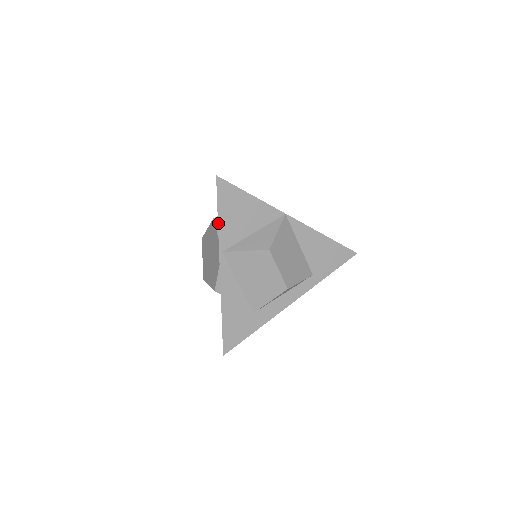
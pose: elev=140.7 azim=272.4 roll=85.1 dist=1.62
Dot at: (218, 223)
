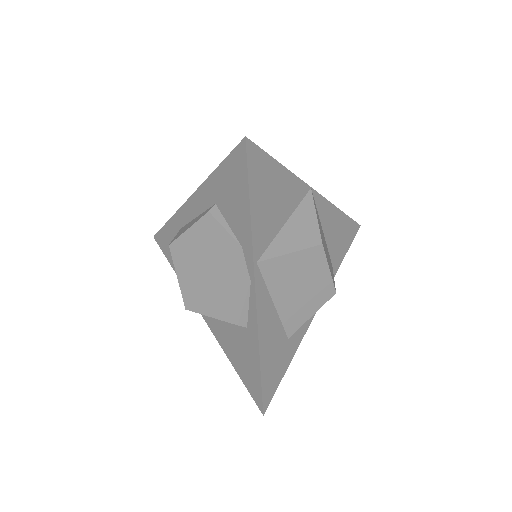
Dot at: (250, 217)
